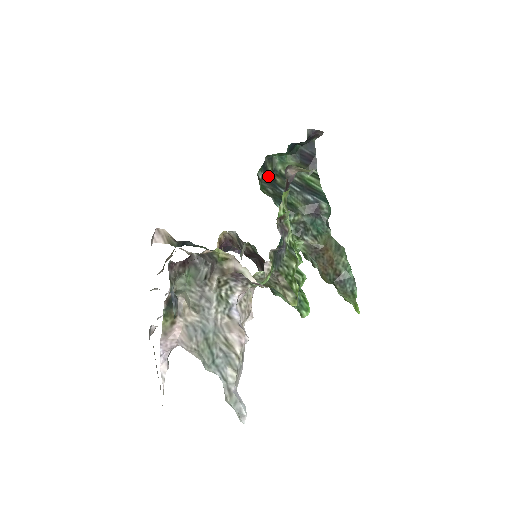
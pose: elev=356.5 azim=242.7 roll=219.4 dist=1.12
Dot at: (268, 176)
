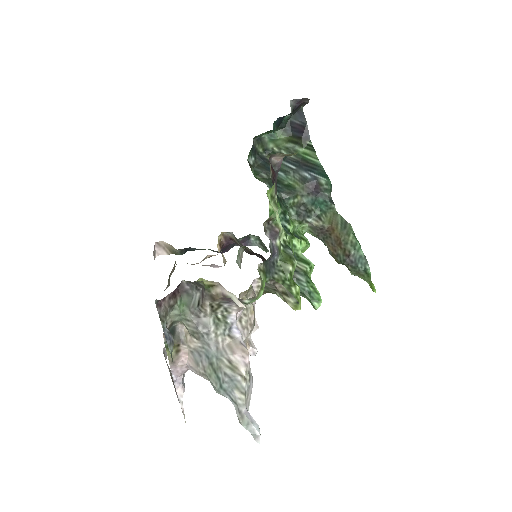
Dot at: (260, 159)
